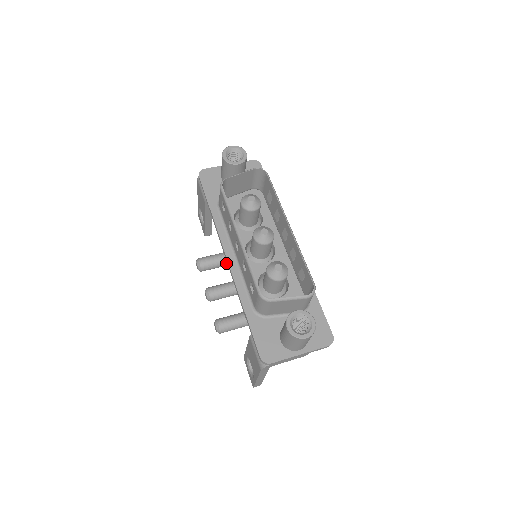
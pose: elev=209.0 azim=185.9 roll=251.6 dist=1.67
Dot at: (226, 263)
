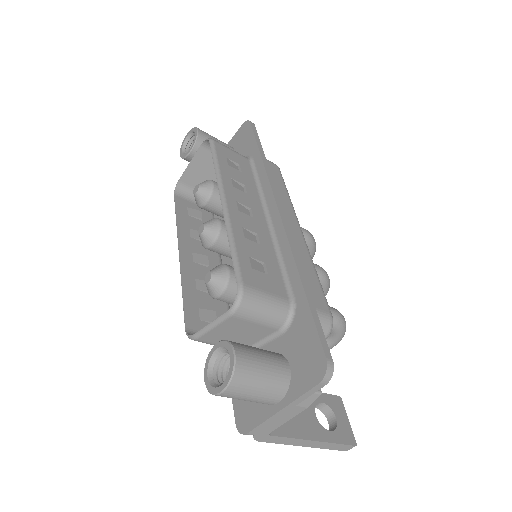
Dot at: occluded
